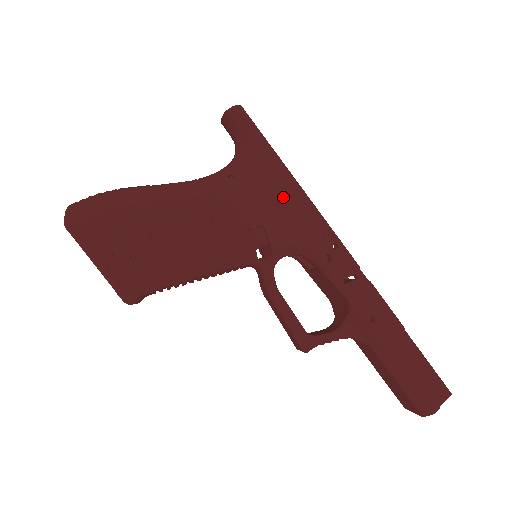
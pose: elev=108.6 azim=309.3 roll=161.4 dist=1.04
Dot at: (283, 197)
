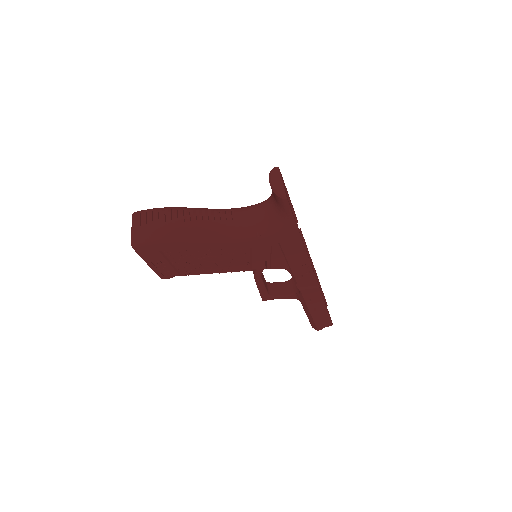
Dot at: (288, 249)
